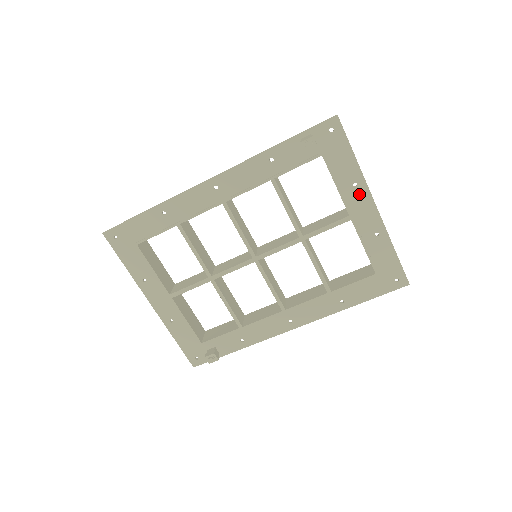
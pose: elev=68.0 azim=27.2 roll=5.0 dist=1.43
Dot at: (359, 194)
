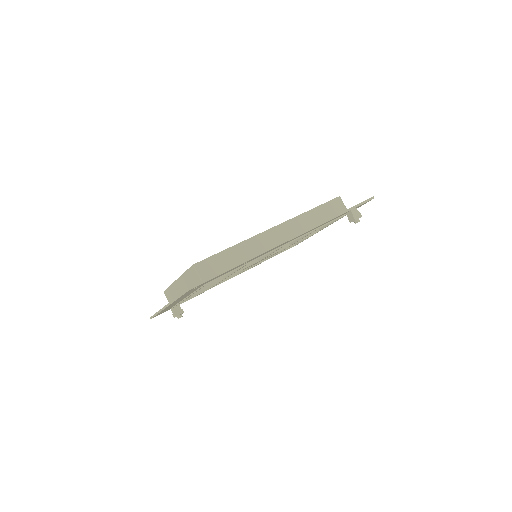
Dot at: occluded
